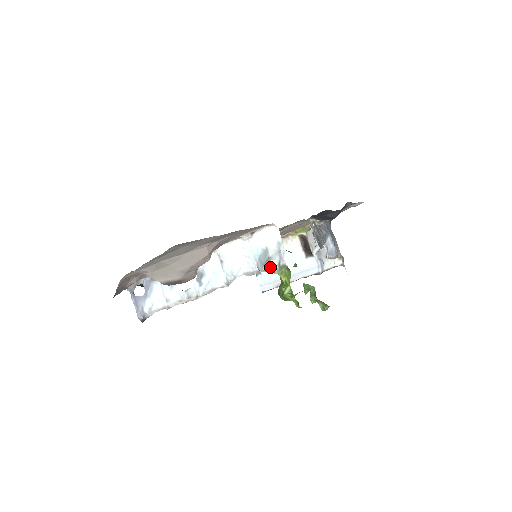
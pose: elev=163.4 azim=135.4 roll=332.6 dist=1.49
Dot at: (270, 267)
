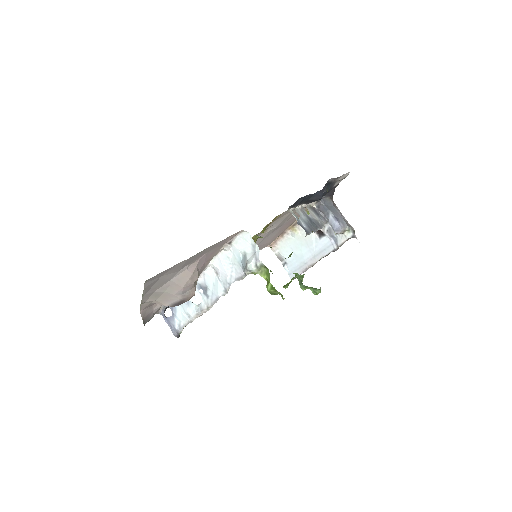
Dot at: (248, 270)
